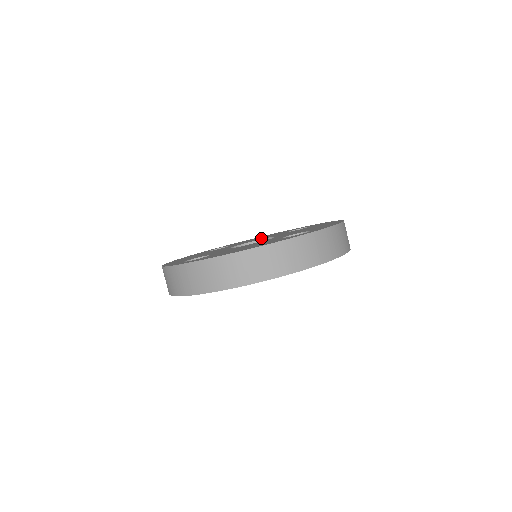
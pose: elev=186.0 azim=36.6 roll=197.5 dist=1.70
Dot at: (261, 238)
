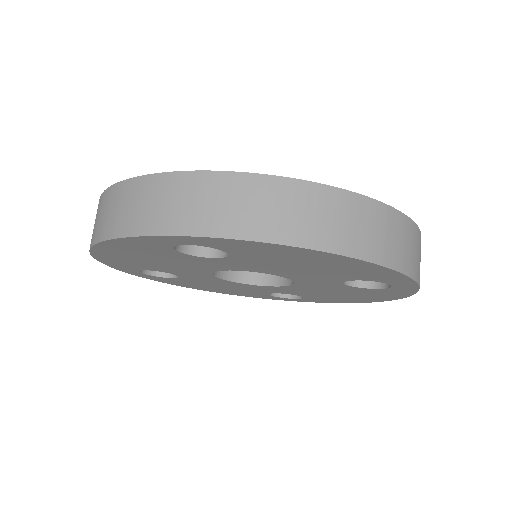
Dot at: occluded
